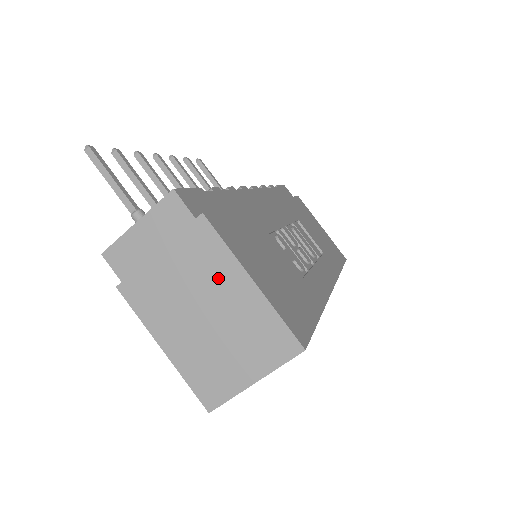
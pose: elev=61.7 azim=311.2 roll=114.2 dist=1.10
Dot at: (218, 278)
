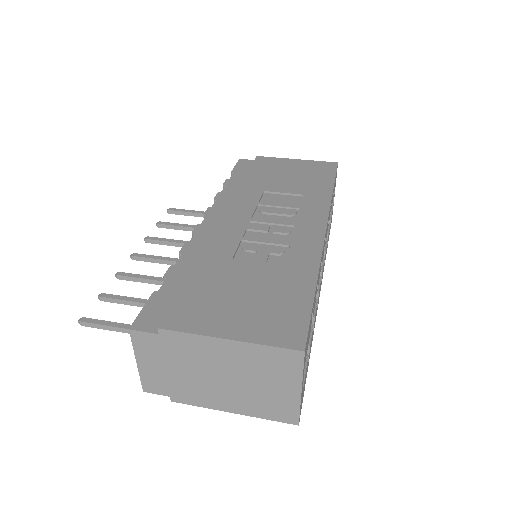
Dot at: (210, 354)
